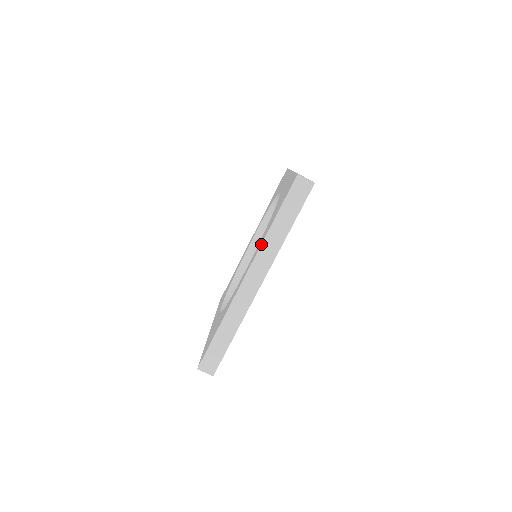
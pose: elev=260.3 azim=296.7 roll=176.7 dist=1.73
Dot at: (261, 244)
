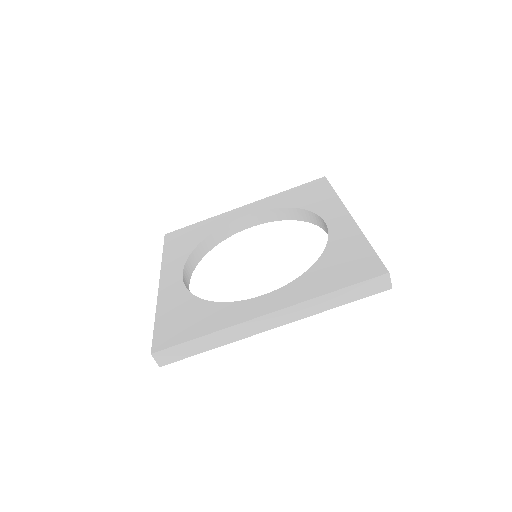
Dot at: (307, 300)
